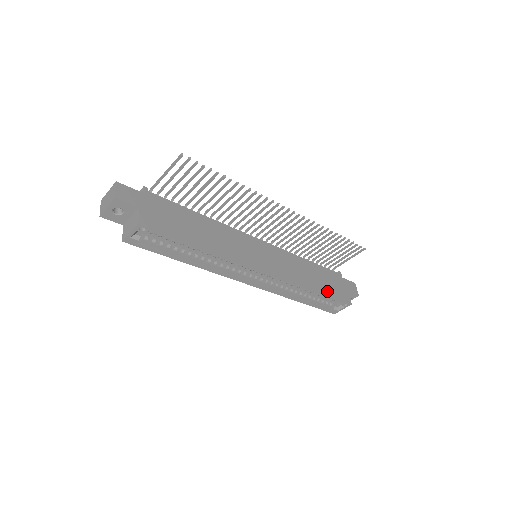
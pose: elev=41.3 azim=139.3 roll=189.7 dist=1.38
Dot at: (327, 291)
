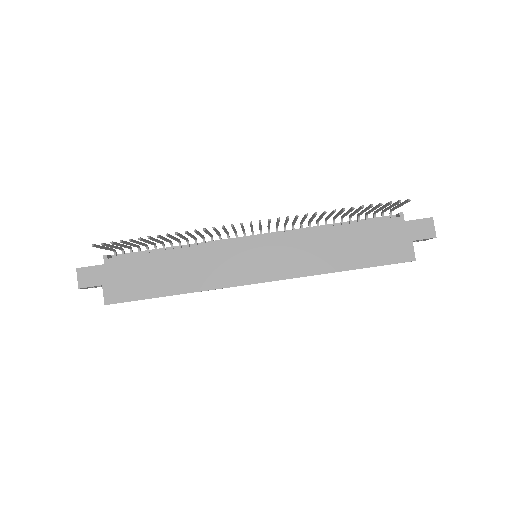
Dot at: (366, 261)
